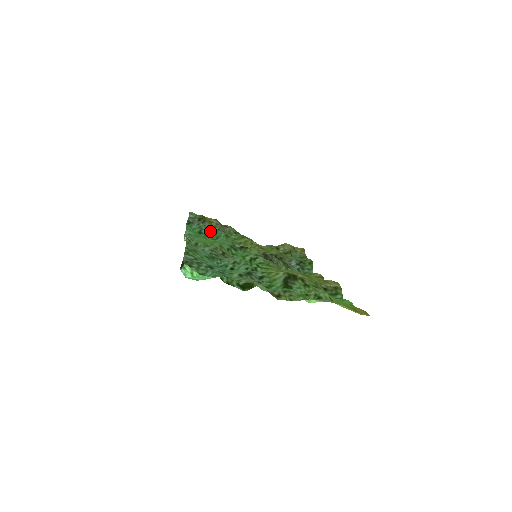
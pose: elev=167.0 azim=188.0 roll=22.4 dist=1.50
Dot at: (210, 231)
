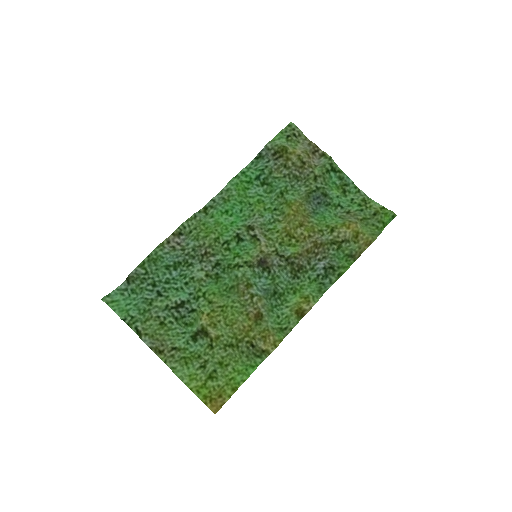
Dot at: (270, 178)
